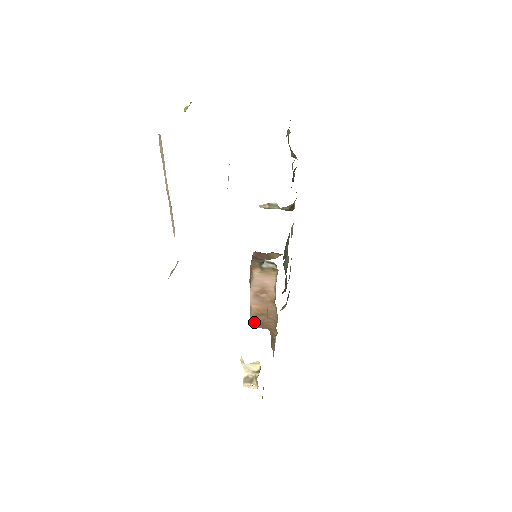
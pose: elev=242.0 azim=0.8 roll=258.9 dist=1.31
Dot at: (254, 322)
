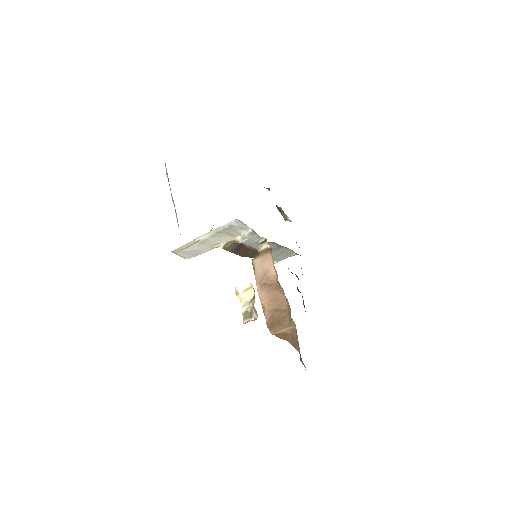
Dot at: (271, 325)
